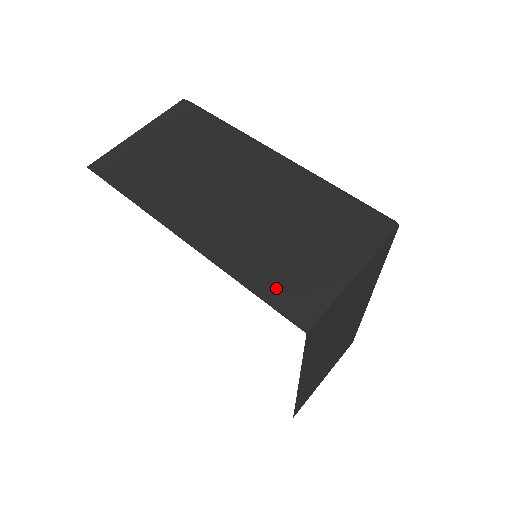
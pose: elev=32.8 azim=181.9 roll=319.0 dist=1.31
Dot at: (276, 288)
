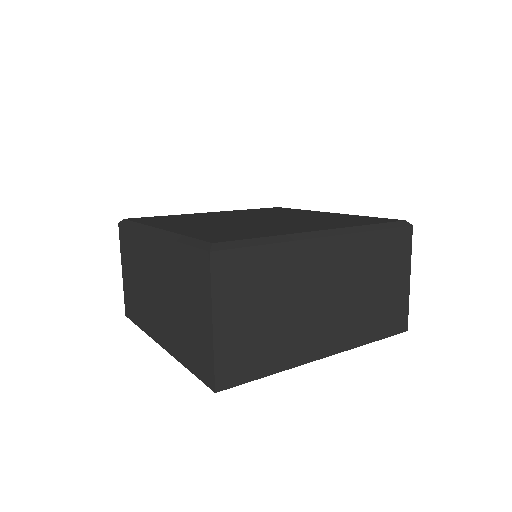
Dot at: (194, 362)
